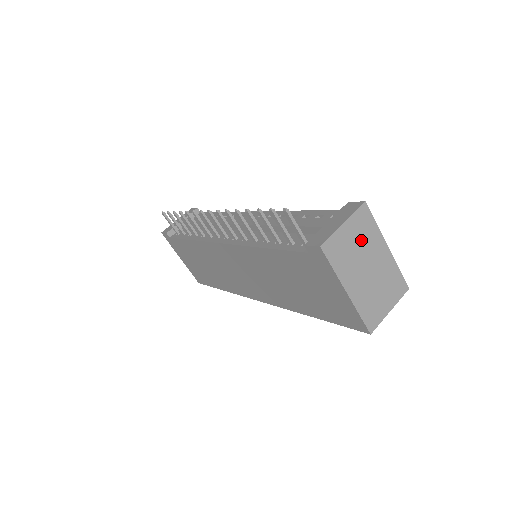
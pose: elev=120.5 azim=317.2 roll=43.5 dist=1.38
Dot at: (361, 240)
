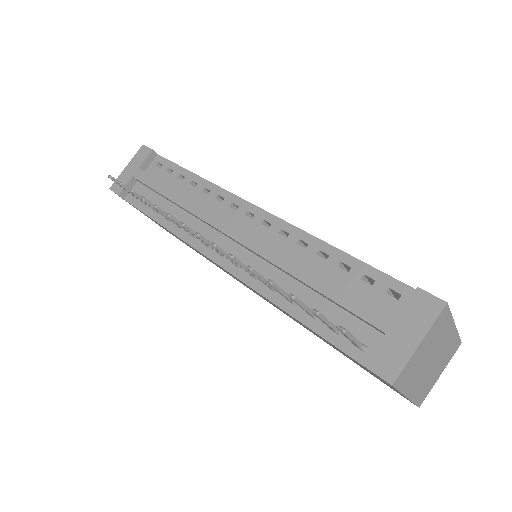
Dot at: (432, 343)
